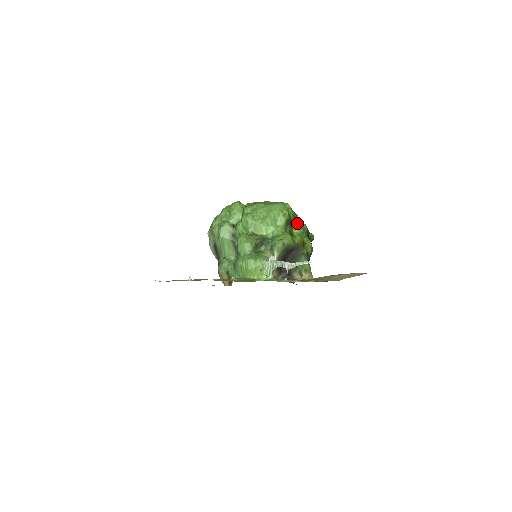
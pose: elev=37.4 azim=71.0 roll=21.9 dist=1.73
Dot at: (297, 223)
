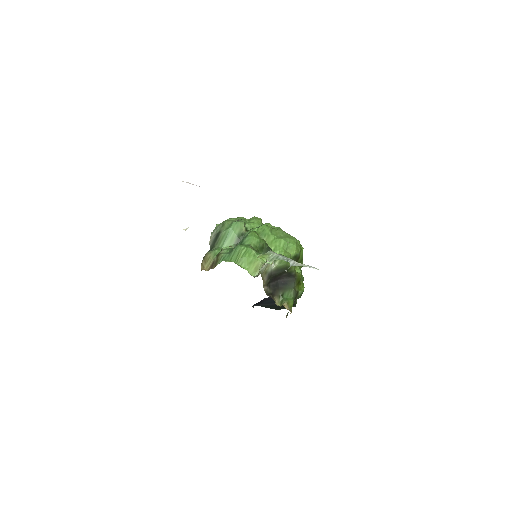
Dot at: (300, 268)
